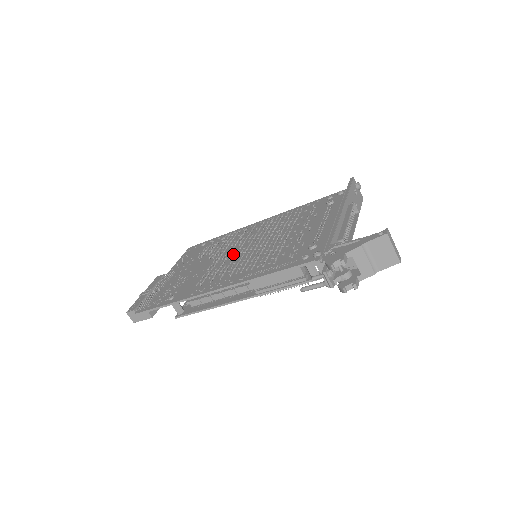
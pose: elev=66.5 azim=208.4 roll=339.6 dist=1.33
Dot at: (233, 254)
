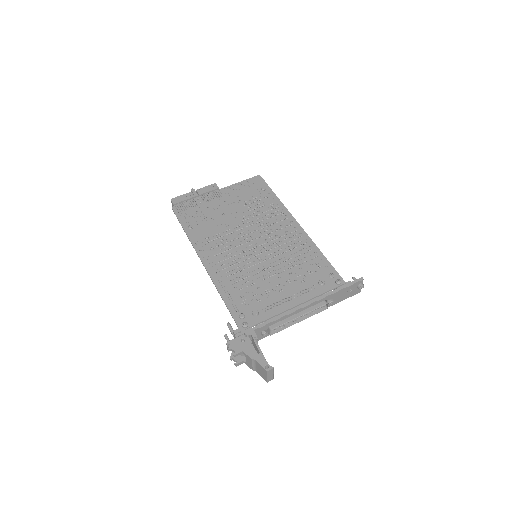
Dot at: (247, 238)
